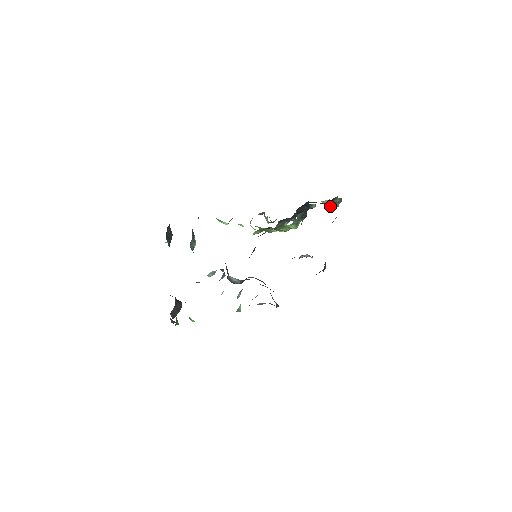
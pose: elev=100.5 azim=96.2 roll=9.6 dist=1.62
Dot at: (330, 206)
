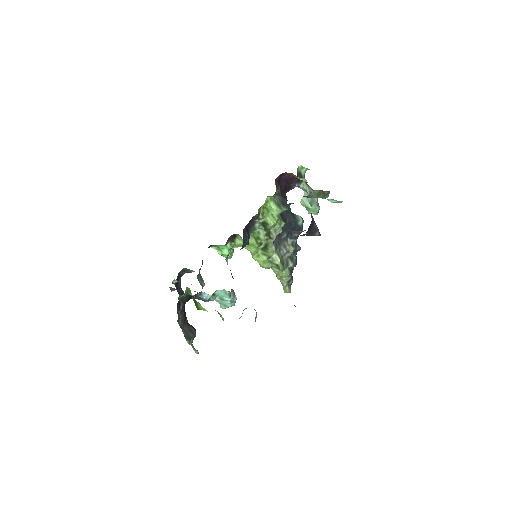
Dot at: (310, 205)
